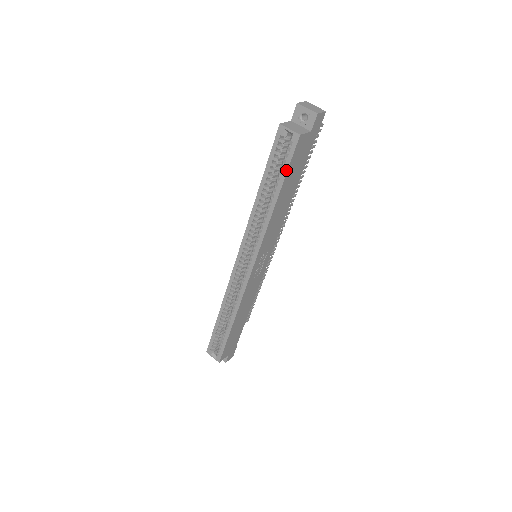
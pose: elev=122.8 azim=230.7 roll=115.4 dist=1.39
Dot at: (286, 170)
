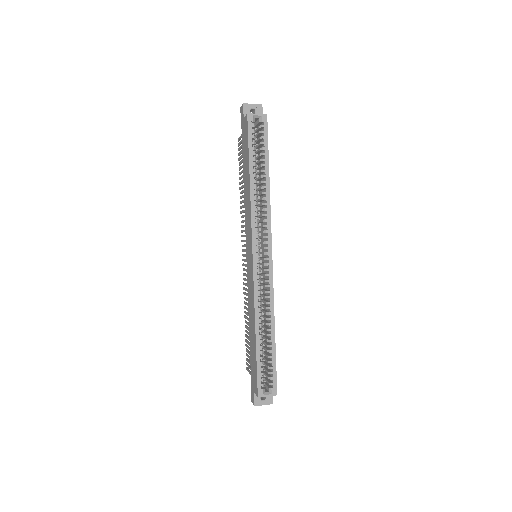
Dot at: (267, 146)
